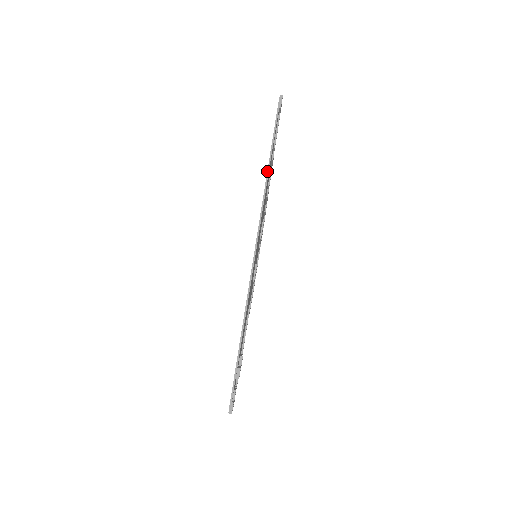
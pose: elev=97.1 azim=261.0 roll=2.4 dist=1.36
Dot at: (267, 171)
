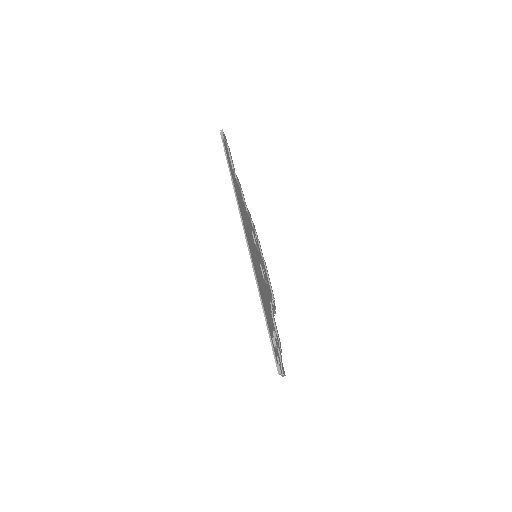
Dot at: (232, 184)
